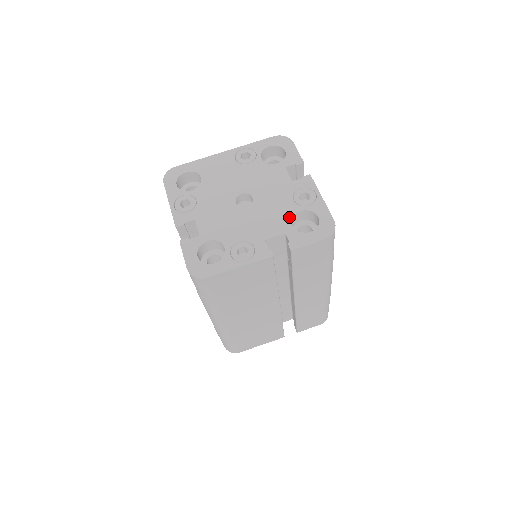
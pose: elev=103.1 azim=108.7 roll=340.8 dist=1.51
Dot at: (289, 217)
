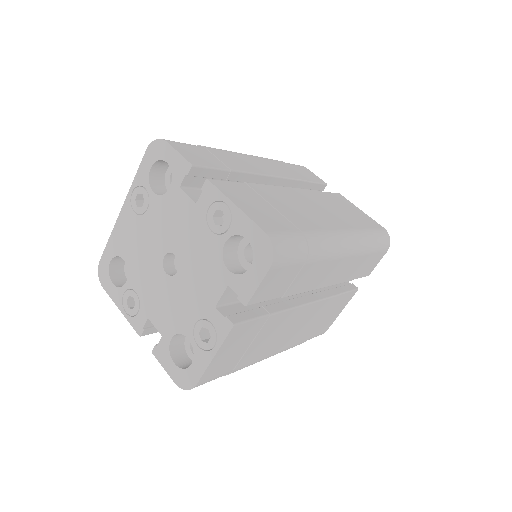
Dot at: (219, 259)
